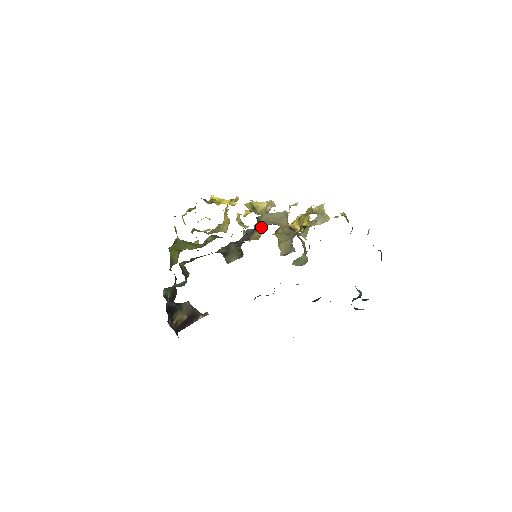
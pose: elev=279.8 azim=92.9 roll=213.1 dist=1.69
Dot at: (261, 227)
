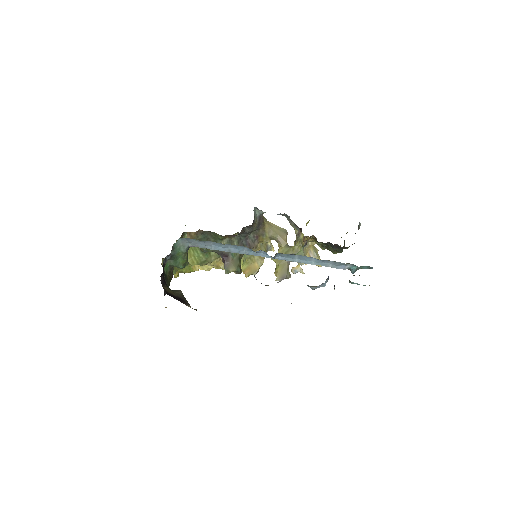
Dot at: (263, 237)
